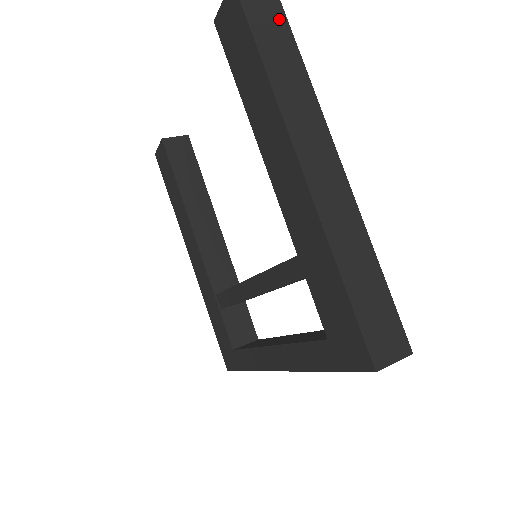
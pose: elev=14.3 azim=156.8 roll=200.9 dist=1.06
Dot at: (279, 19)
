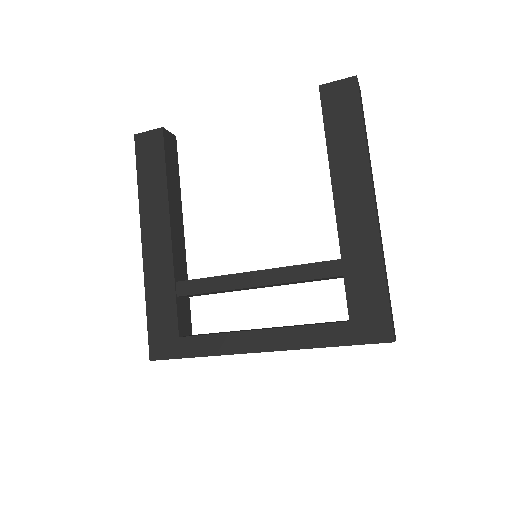
Dot at: (363, 113)
